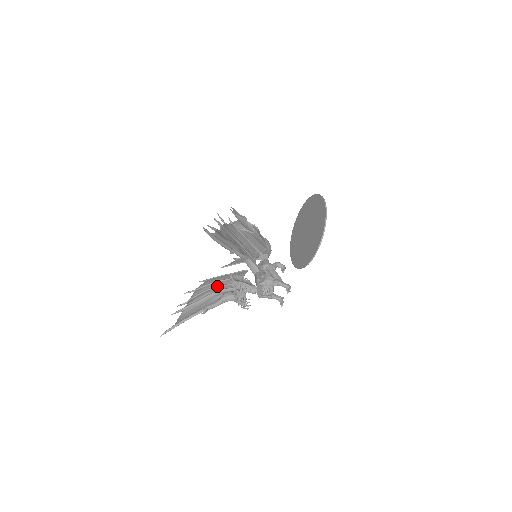
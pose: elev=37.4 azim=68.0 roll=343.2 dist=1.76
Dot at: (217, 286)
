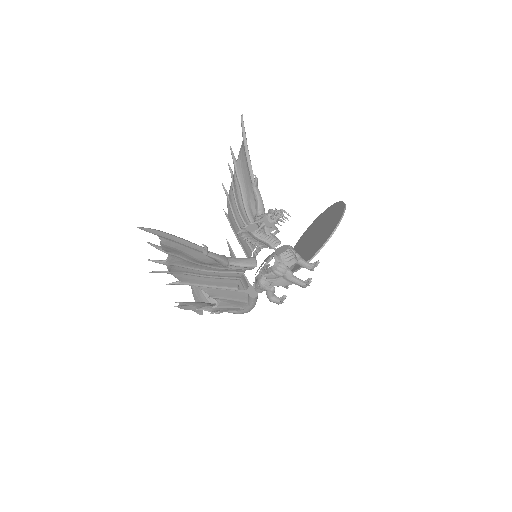
Dot at: occluded
